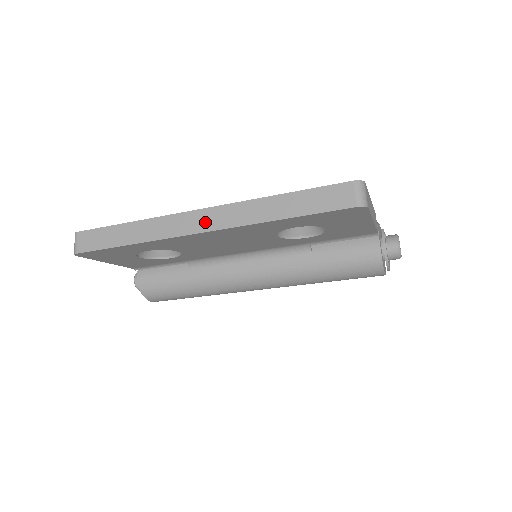
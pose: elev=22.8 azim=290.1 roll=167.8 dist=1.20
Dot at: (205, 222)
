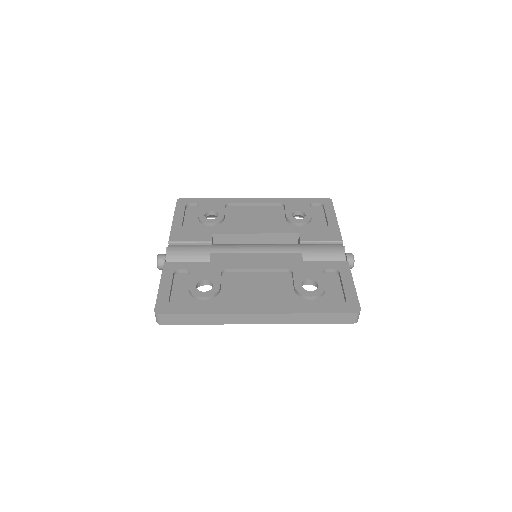
Dot at: (261, 320)
